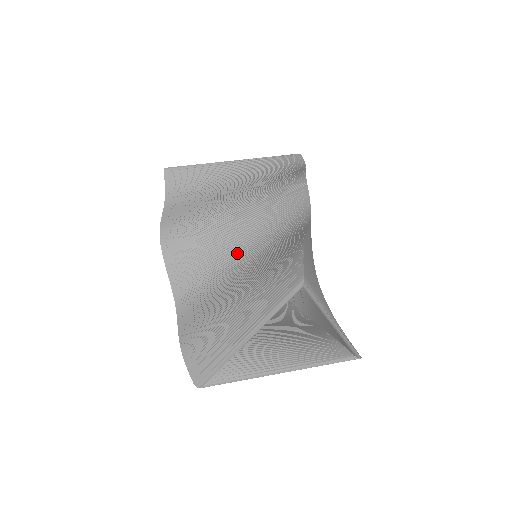
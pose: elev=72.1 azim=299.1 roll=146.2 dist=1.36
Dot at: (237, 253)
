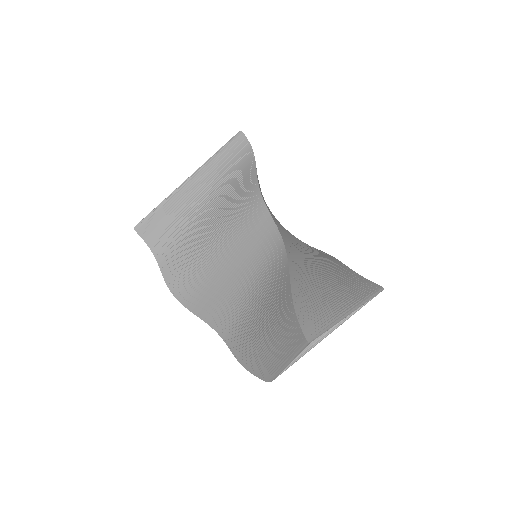
Dot at: (241, 288)
